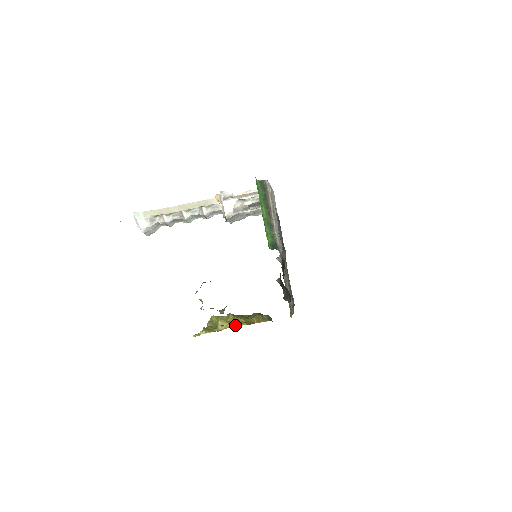
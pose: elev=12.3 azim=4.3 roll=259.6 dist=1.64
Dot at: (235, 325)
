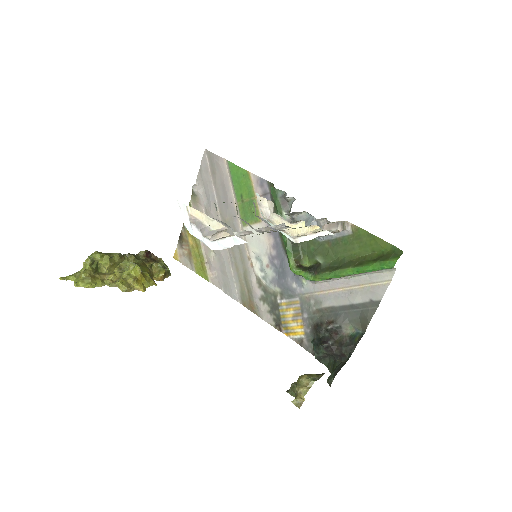
Dot at: (145, 286)
